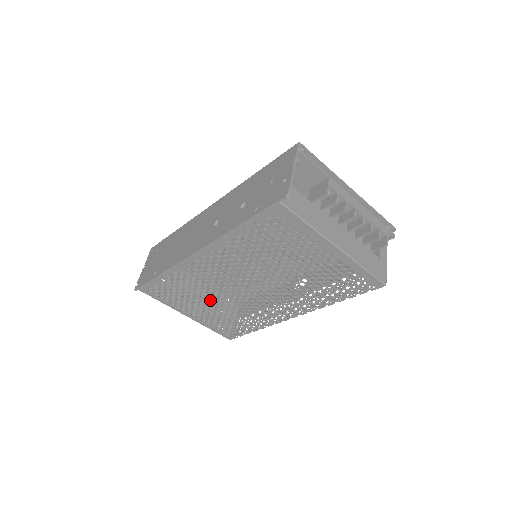
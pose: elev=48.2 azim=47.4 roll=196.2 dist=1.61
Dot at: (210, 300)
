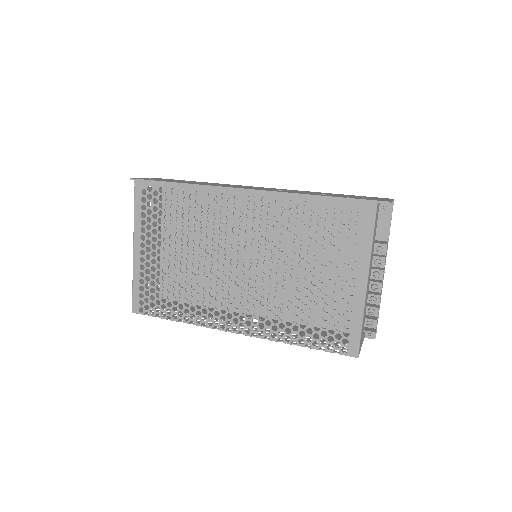
Dot at: occluded
